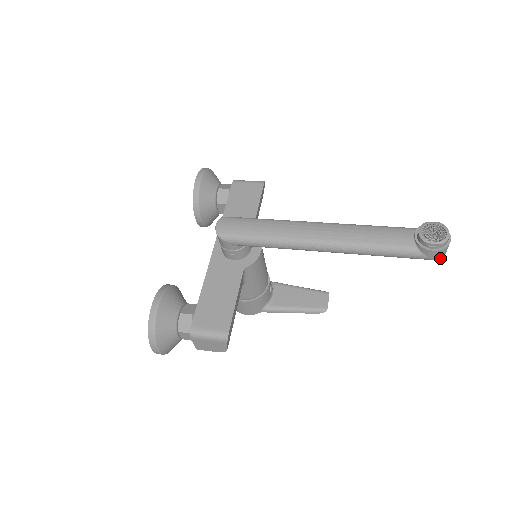
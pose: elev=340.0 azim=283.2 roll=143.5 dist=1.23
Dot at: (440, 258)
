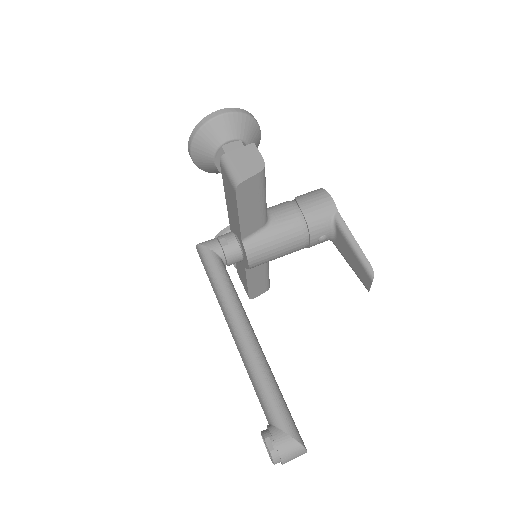
Dot at: occluded
